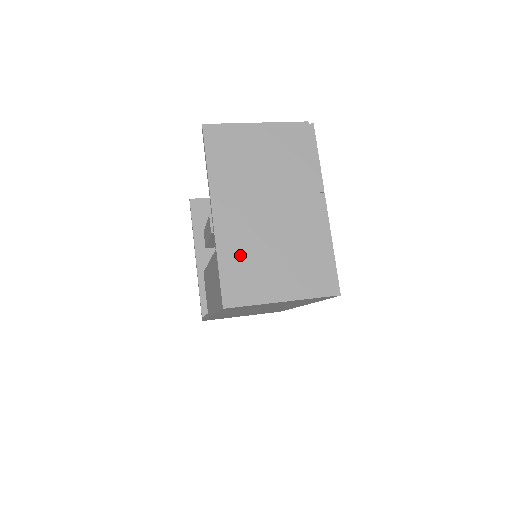
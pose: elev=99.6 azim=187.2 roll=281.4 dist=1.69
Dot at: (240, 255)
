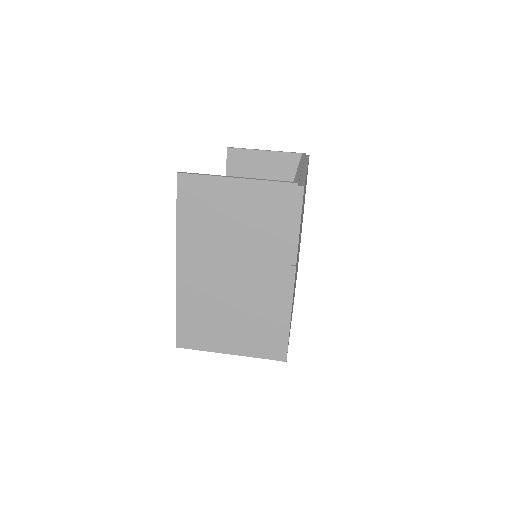
Dot at: (197, 308)
